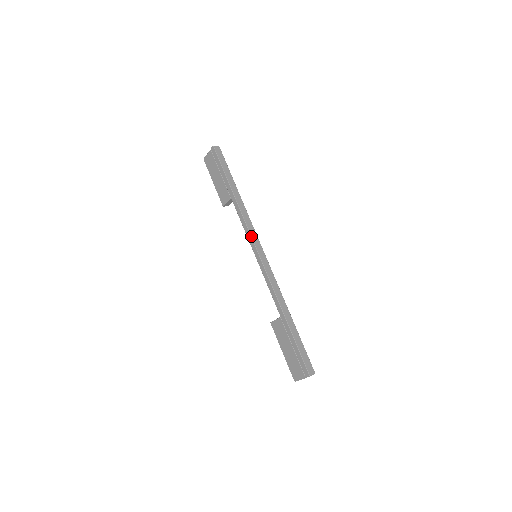
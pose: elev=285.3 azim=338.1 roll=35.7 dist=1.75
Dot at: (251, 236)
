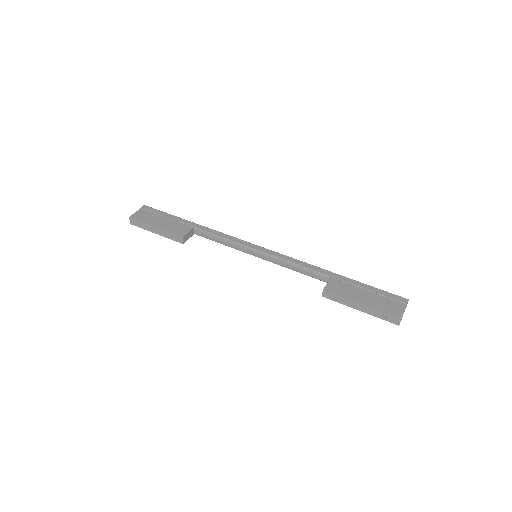
Dot at: (242, 240)
